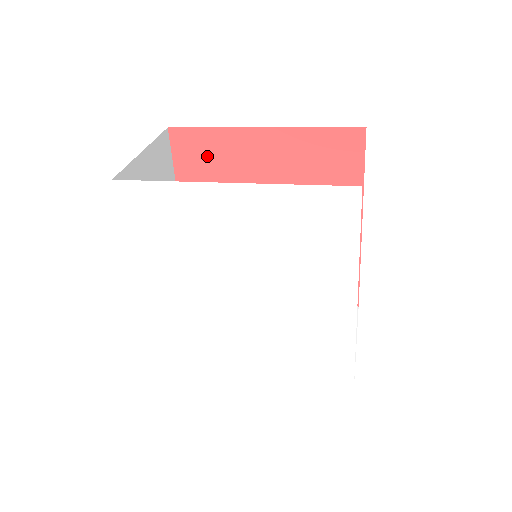
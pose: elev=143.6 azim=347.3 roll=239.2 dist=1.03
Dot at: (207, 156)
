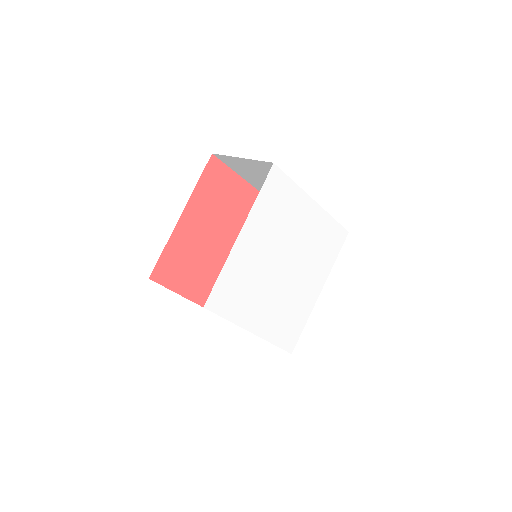
Dot at: (177, 262)
